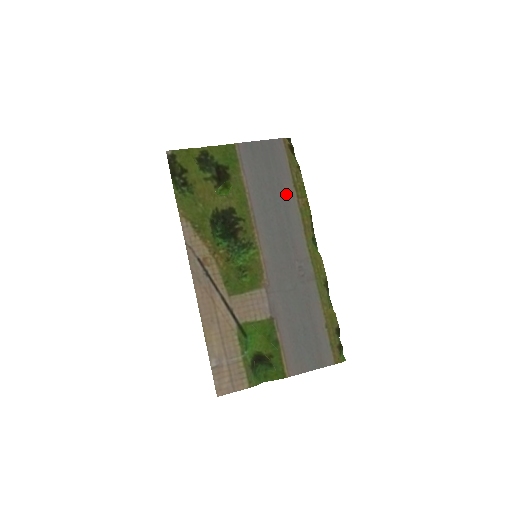
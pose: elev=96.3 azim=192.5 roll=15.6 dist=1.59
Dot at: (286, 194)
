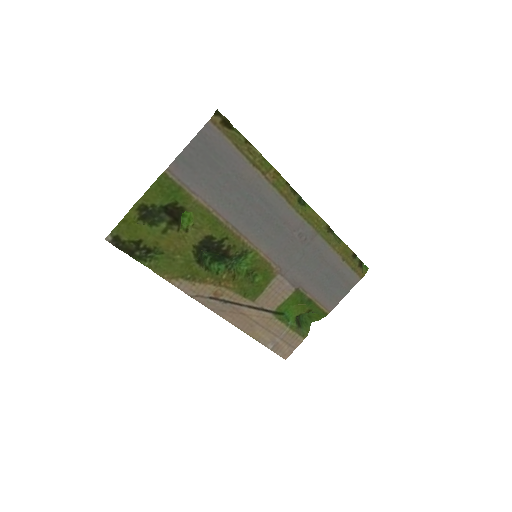
Dot at: (250, 180)
